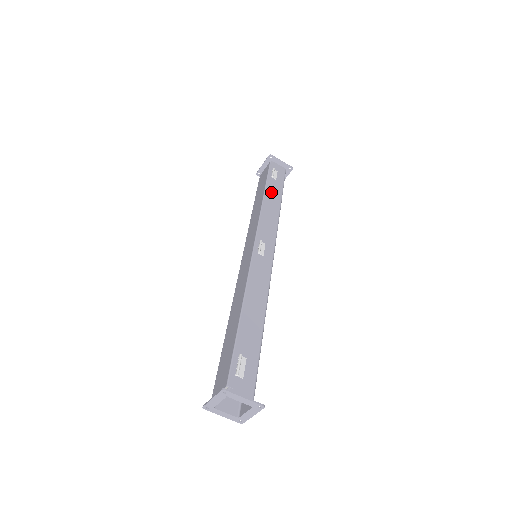
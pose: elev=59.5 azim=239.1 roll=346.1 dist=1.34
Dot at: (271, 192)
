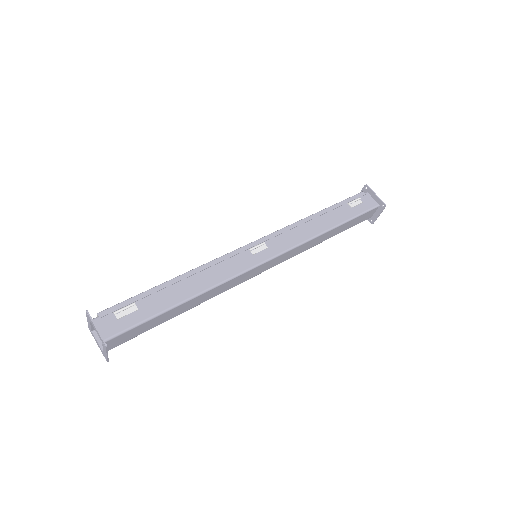
Dot at: (331, 214)
